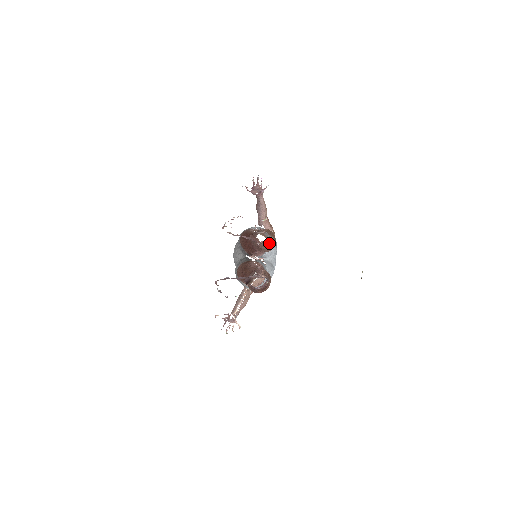
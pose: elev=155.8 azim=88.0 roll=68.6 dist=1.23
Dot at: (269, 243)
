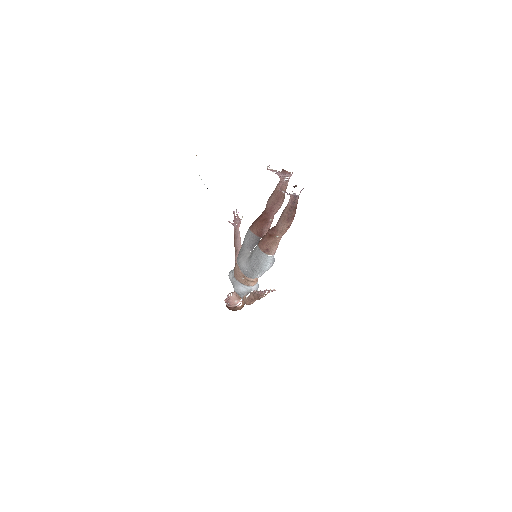
Dot at: occluded
